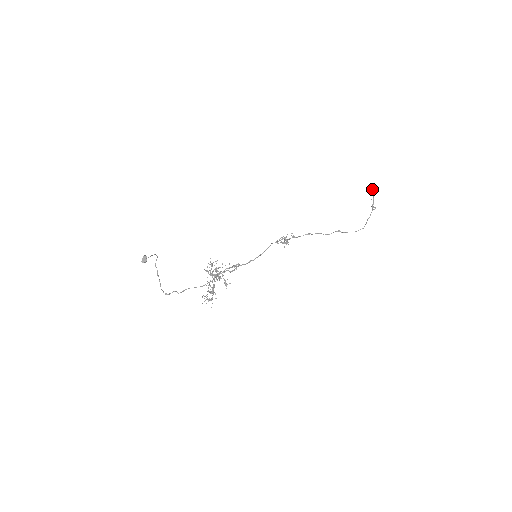
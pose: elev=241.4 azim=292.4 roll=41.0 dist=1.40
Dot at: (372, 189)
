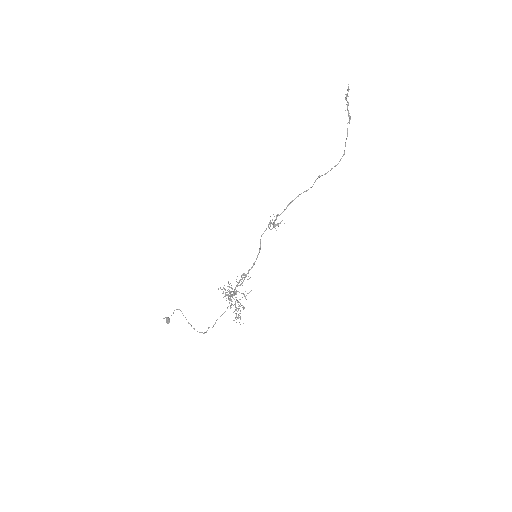
Dot at: (345, 97)
